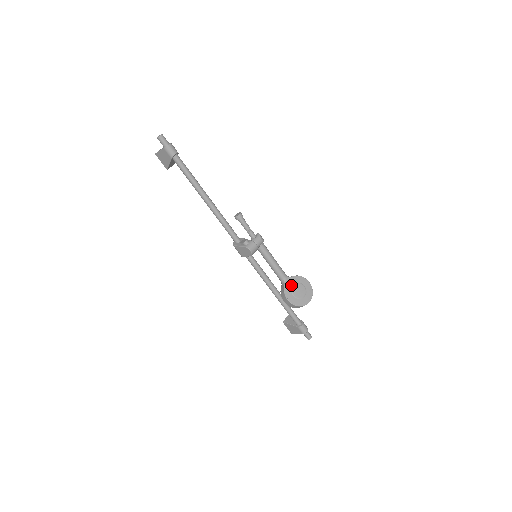
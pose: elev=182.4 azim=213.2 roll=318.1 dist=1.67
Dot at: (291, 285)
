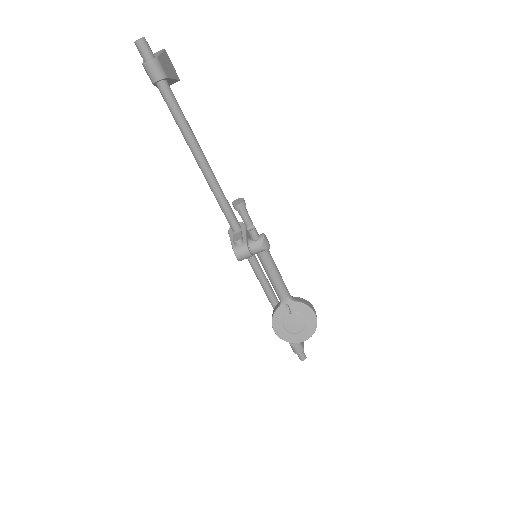
Dot at: (287, 312)
